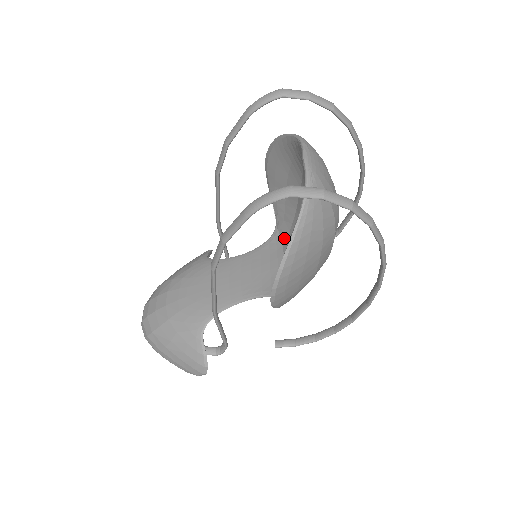
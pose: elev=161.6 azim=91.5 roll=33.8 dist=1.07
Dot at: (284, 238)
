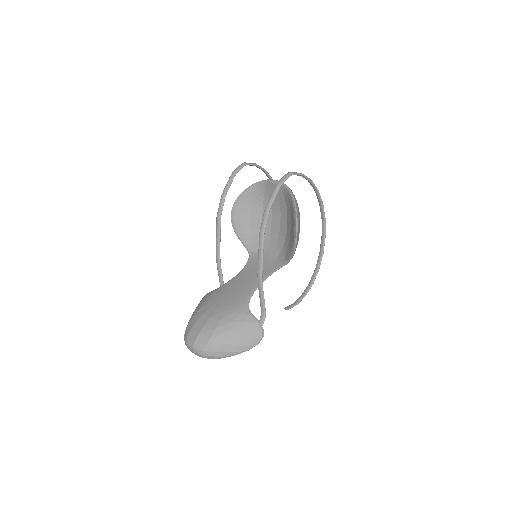
Dot at: occluded
